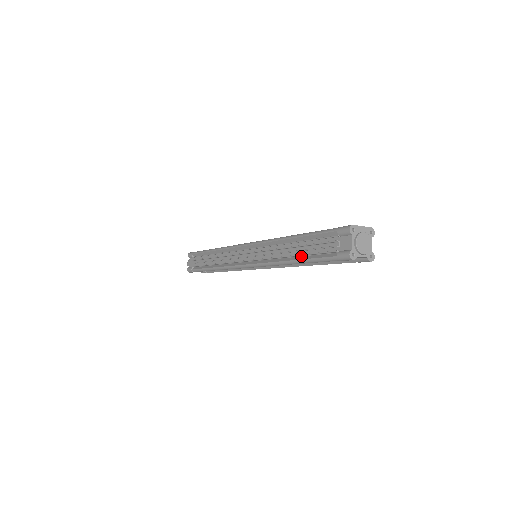
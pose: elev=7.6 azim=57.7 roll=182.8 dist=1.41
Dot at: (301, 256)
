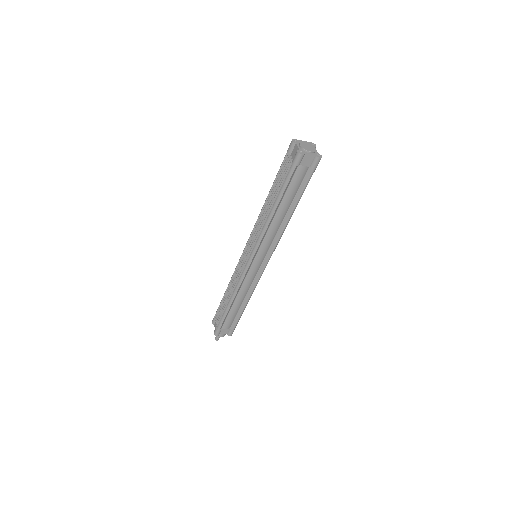
Dot at: (276, 200)
